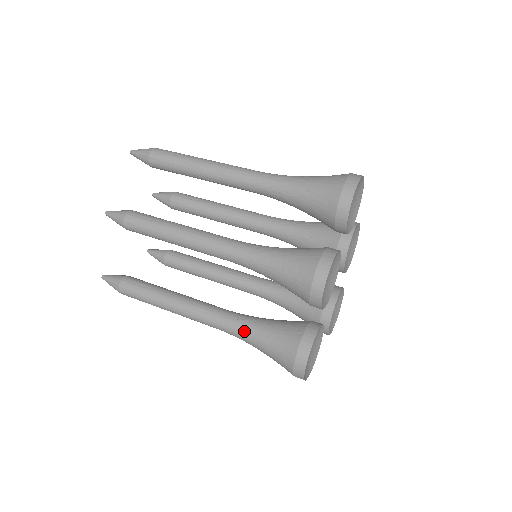
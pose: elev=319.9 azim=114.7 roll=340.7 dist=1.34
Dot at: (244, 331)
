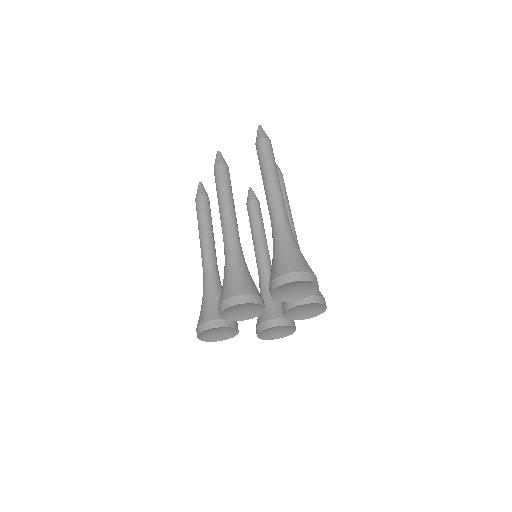
Dot at: (205, 286)
